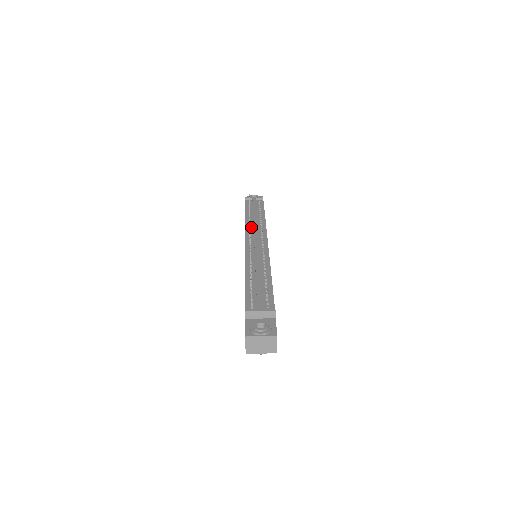
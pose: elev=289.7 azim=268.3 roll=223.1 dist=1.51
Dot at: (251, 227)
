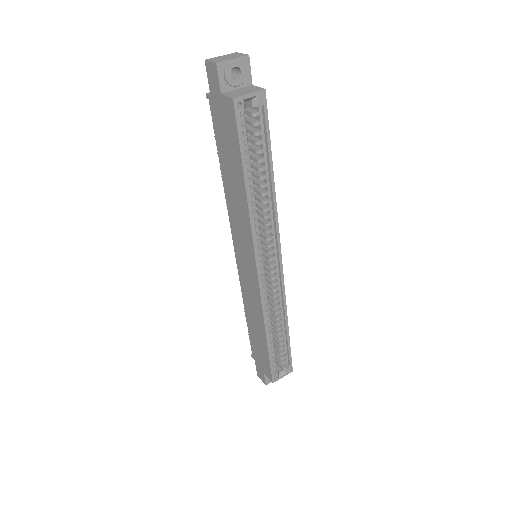
Dot at: occluded
